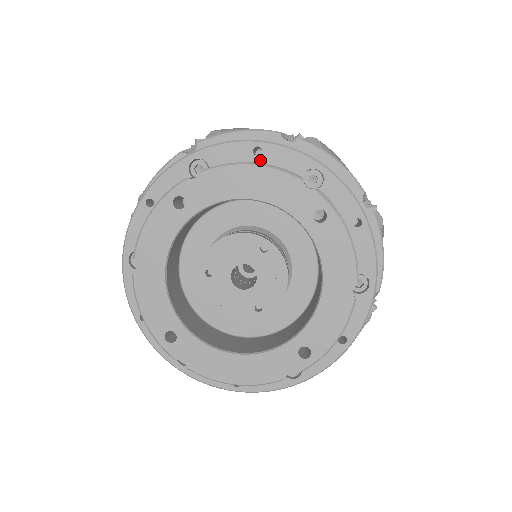
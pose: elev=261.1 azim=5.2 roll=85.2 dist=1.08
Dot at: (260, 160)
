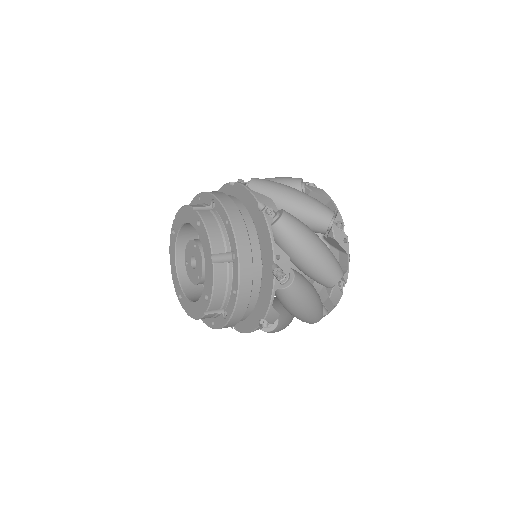
Dot at: (201, 202)
